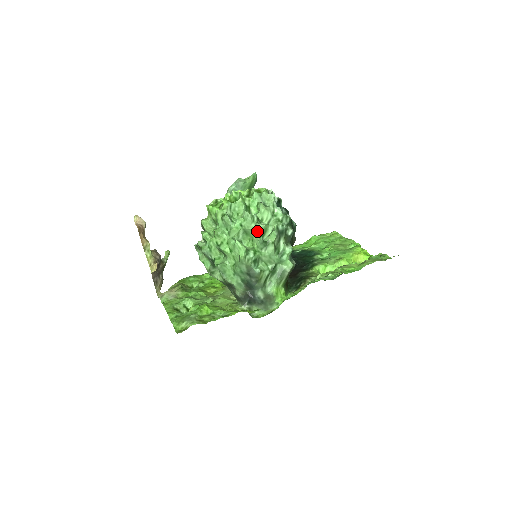
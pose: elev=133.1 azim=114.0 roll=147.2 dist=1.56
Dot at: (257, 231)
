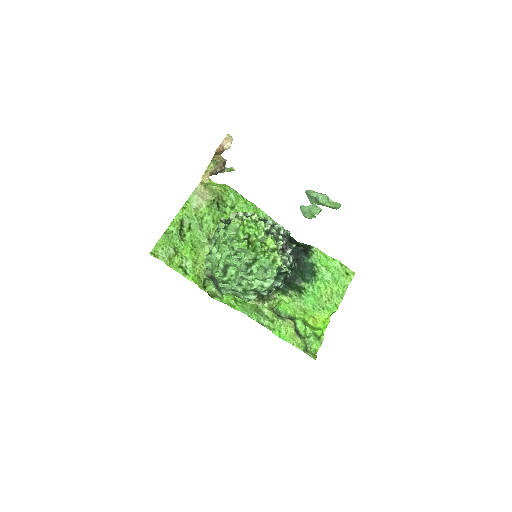
Dot at: (242, 276)
